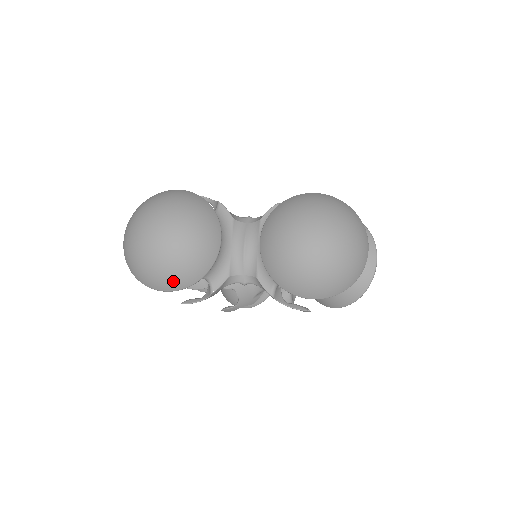
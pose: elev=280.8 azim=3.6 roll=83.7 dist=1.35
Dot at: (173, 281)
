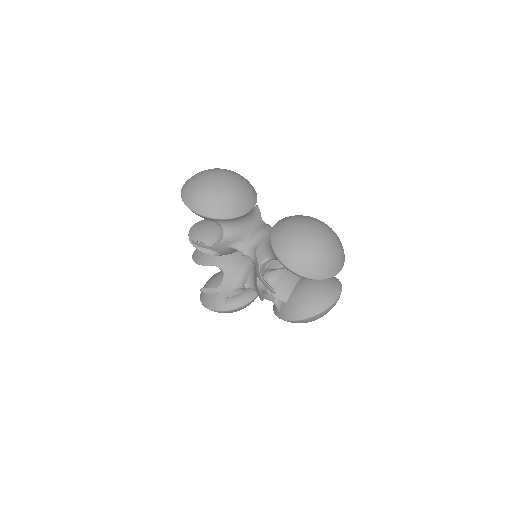
Dot at: (208, 207)
